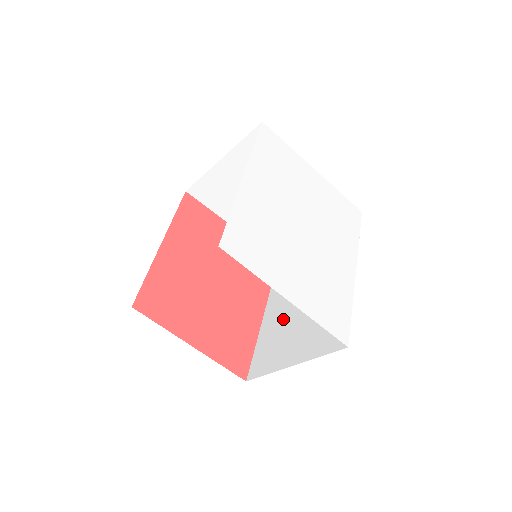
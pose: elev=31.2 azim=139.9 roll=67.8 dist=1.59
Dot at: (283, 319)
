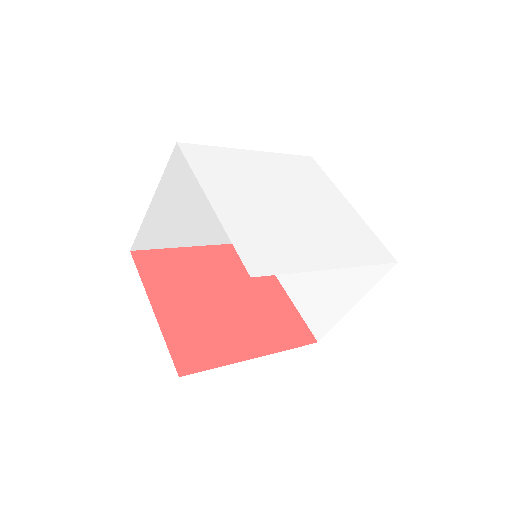
Dot at: occluded
